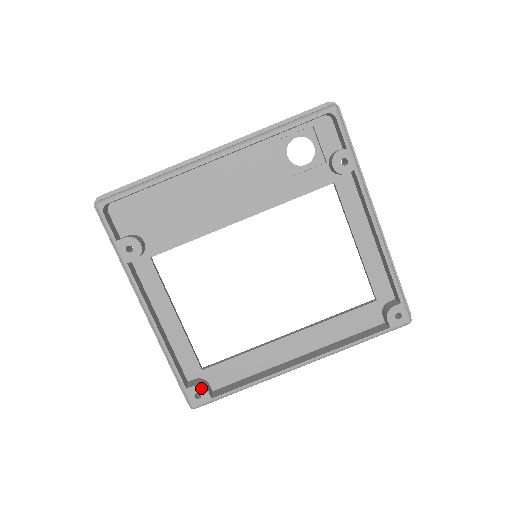
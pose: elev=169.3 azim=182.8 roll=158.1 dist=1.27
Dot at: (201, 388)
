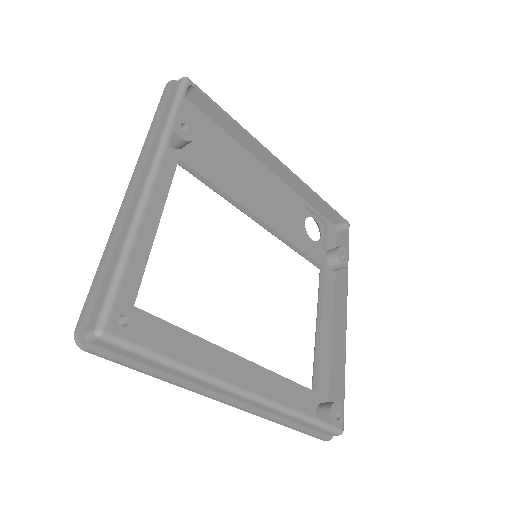
Dot at: (135, 315)
